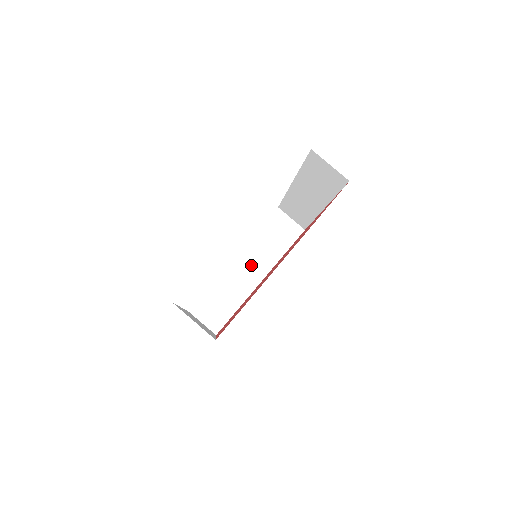
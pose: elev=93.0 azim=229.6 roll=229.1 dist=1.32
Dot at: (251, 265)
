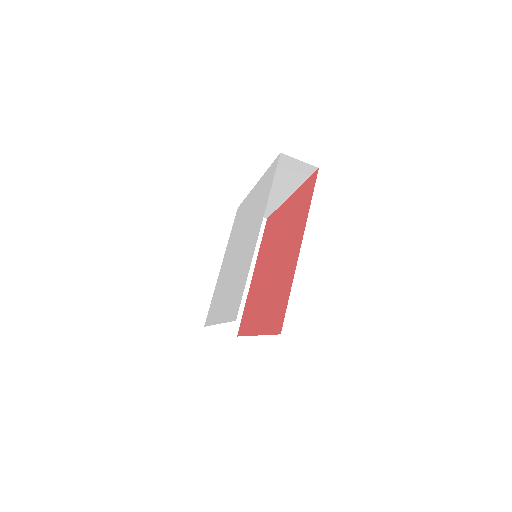
Dot at: occluded
